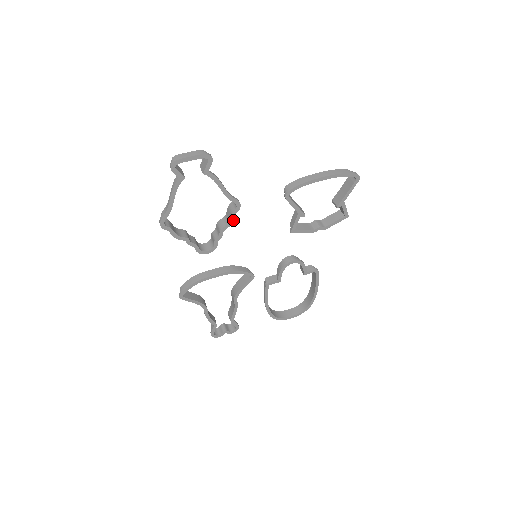
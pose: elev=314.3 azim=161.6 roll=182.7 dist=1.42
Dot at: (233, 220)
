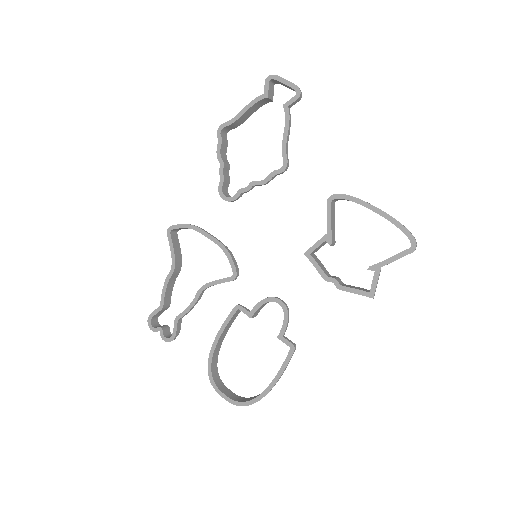
Dot at: (269, 181)
